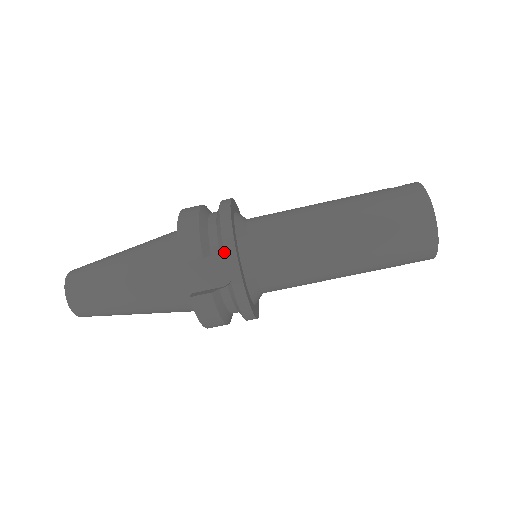
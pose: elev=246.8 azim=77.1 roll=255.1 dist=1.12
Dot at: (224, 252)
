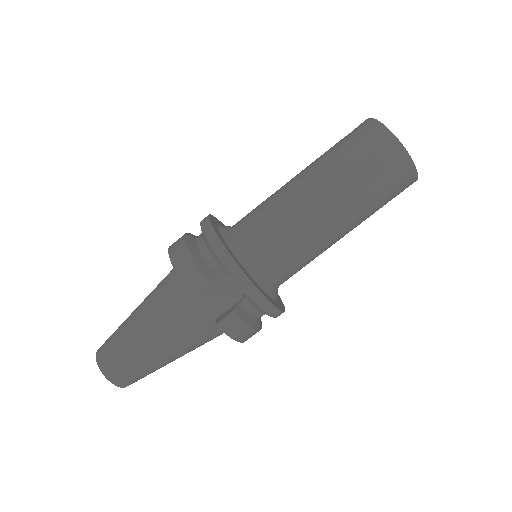
Dot at: (226, 269)
